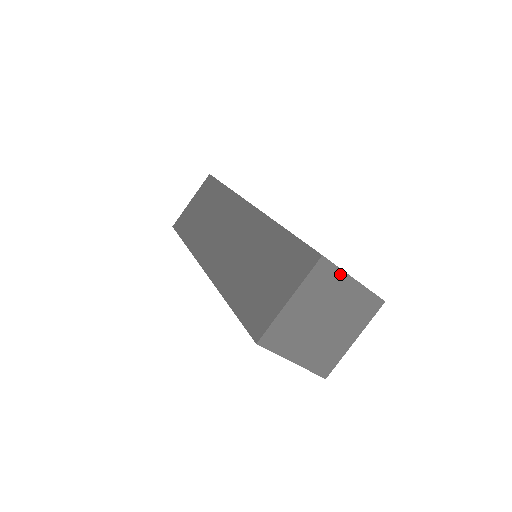
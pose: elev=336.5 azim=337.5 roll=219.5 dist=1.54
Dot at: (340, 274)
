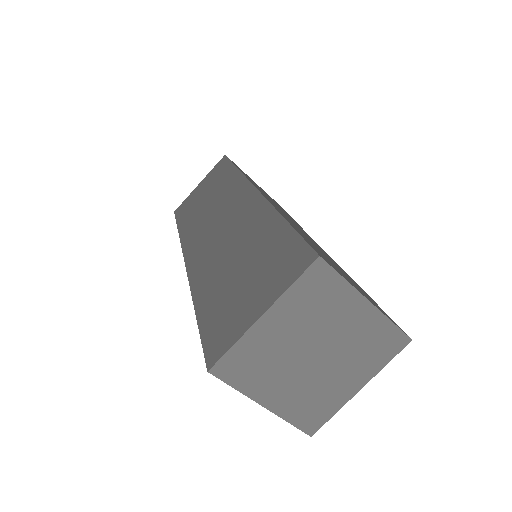
Dot at: (345, 289)
